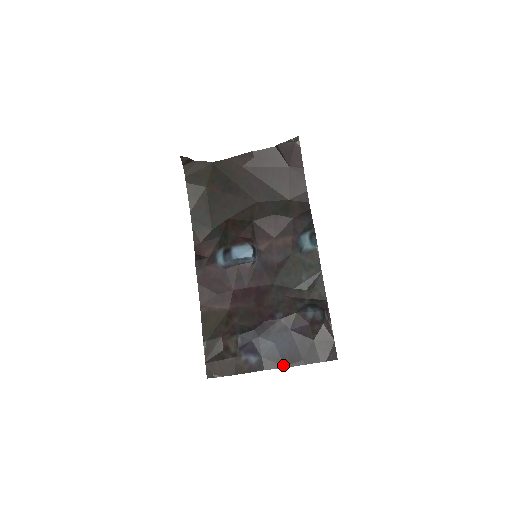
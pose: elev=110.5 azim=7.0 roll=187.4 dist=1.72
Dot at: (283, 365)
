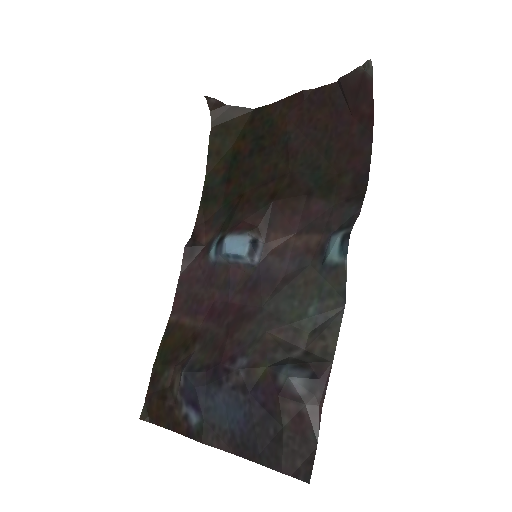
Dot at: (231, 448)
